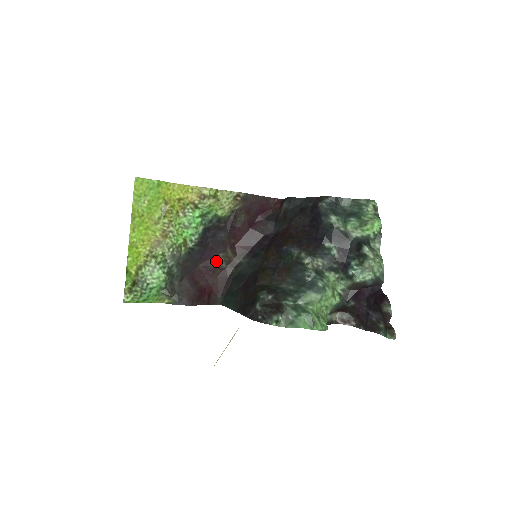
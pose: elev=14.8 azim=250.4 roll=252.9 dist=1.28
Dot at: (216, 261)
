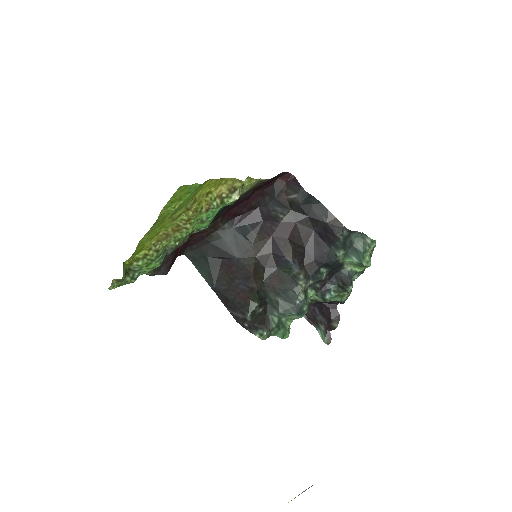
Dot at: occluded
